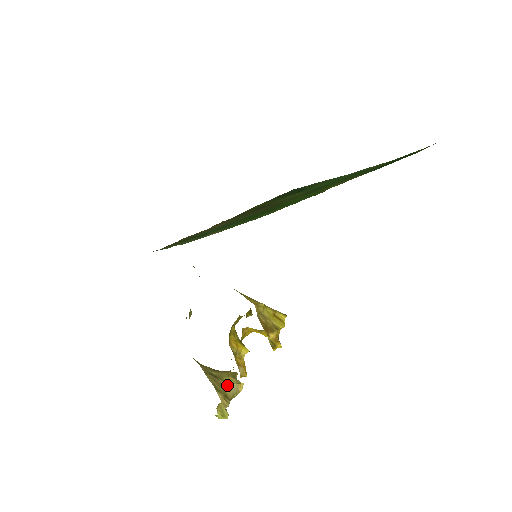
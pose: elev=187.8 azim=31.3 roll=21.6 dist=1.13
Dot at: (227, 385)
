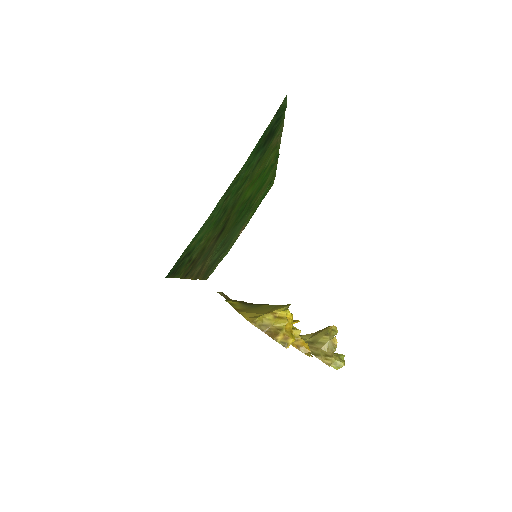
Dot at: (323, 345)
